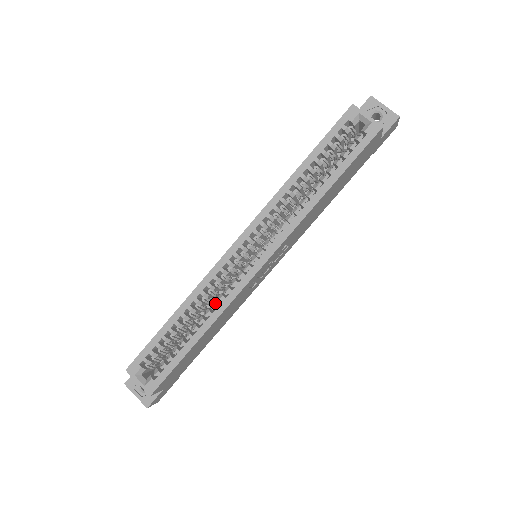
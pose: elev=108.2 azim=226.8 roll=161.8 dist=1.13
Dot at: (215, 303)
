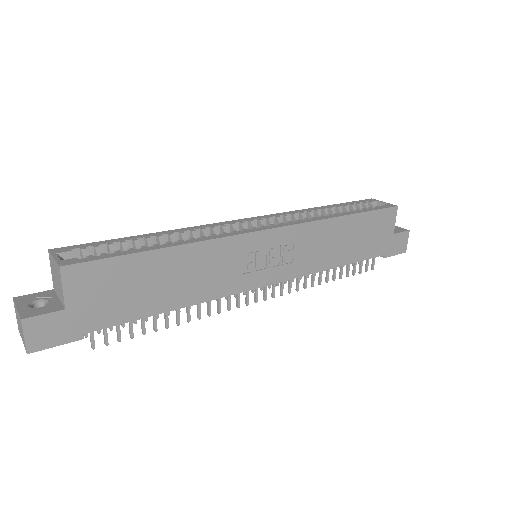
Dot at: (203, 236)
